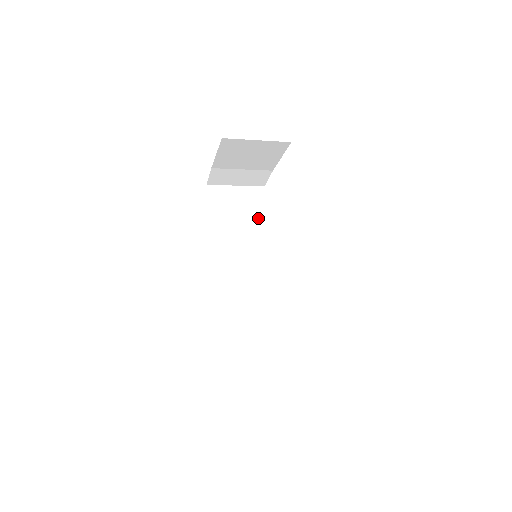
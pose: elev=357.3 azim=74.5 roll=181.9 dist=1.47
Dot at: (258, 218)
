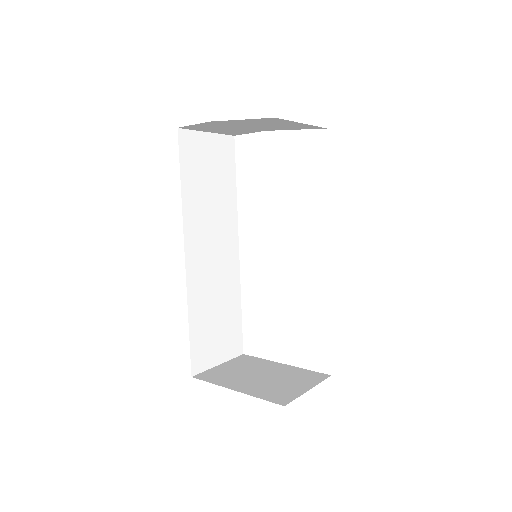
Dot at: (227, 181)
